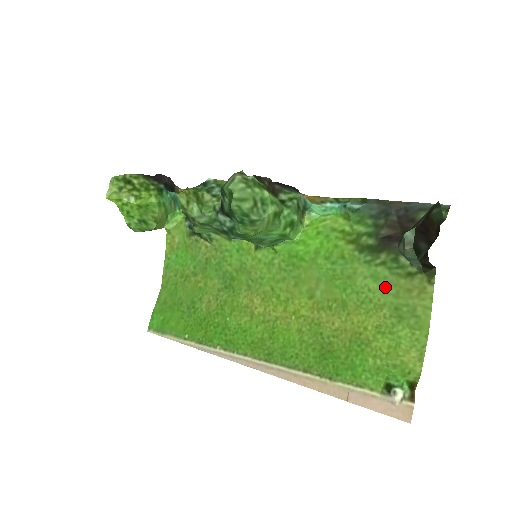
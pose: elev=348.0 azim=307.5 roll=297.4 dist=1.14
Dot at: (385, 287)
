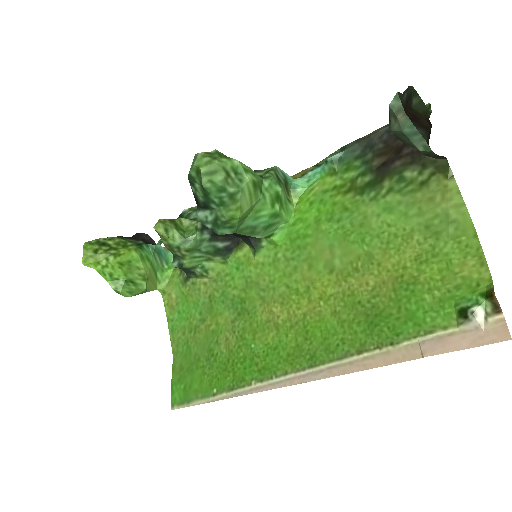
Dot at: (404, 212)
